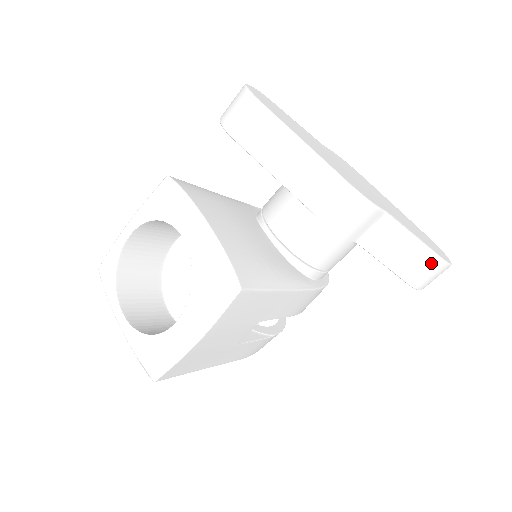
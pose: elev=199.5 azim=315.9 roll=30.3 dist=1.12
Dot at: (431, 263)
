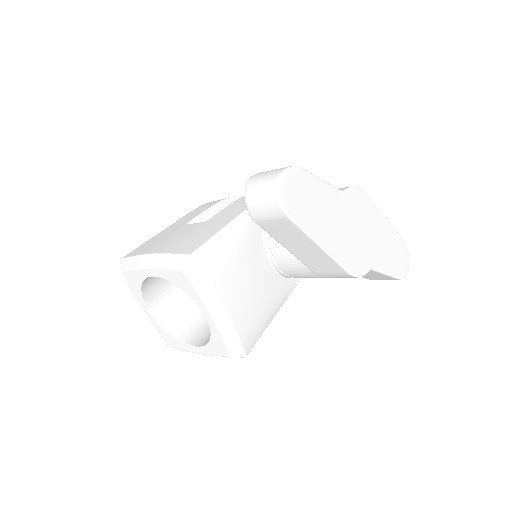
Dot at: (391, 279)
